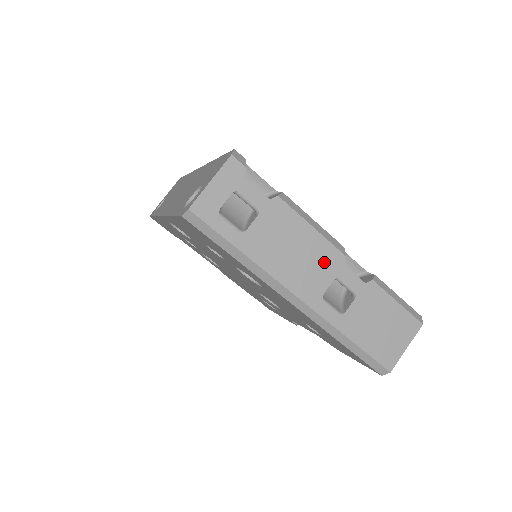
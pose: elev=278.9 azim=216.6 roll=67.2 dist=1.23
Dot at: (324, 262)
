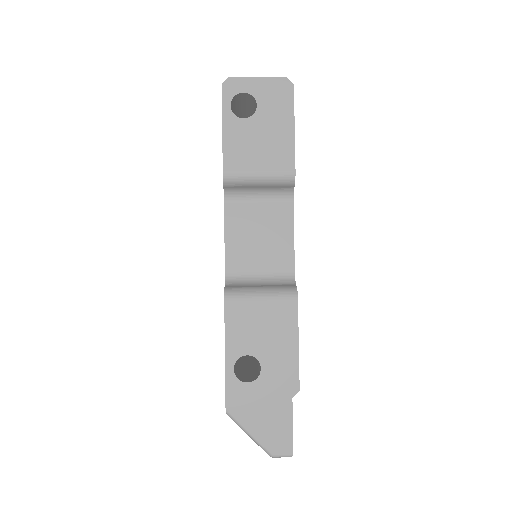
Dot at: occluded
